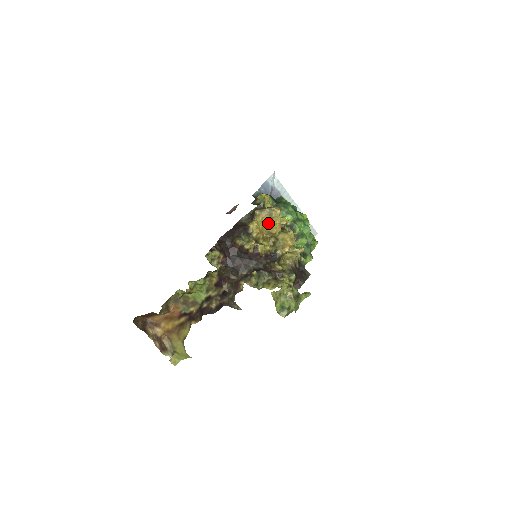
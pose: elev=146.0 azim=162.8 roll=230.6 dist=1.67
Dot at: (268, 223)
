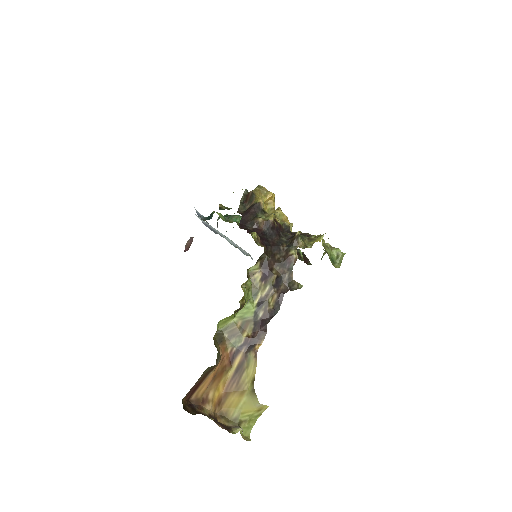
Dot at: (266, 199)
